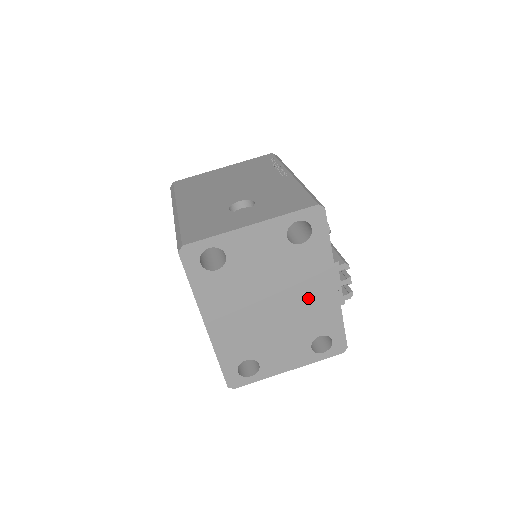
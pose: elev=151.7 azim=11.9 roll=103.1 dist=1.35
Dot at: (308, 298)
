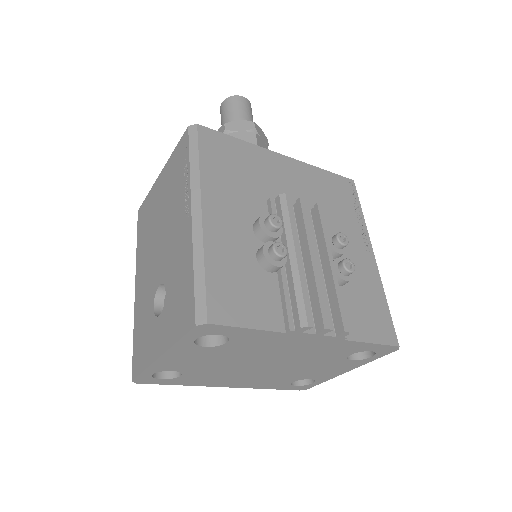
Dot at: (296, 351)
